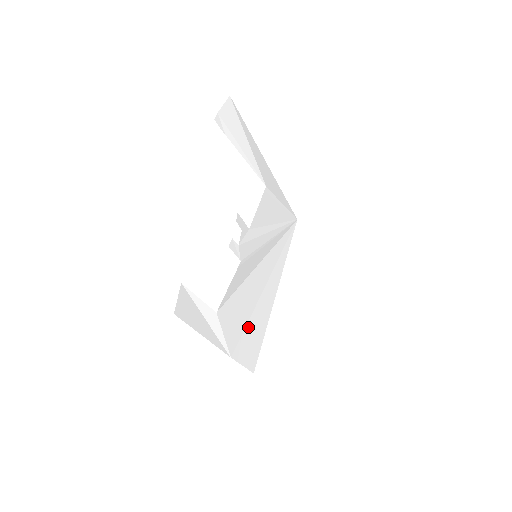
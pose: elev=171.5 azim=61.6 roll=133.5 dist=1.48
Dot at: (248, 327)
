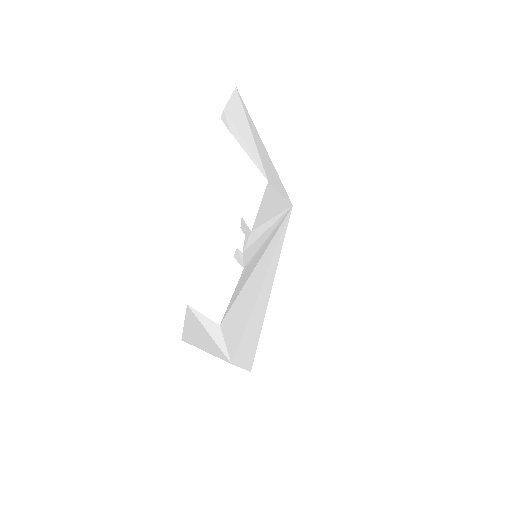
Dot at: (247, 329)
